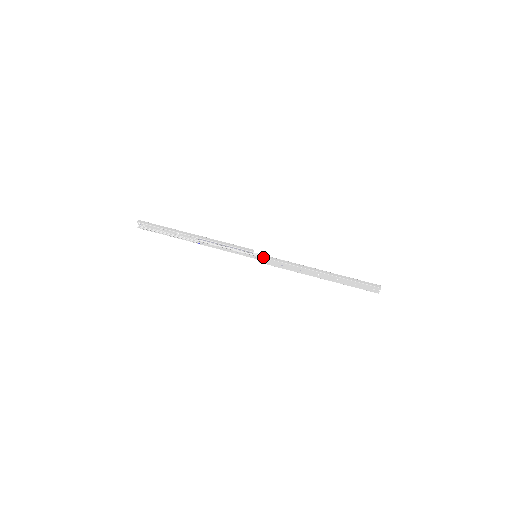
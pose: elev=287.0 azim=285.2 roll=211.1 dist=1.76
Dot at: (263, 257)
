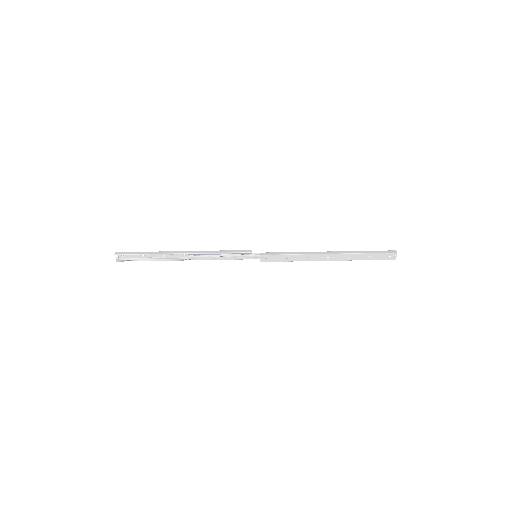
Dot at: (264, 254)
